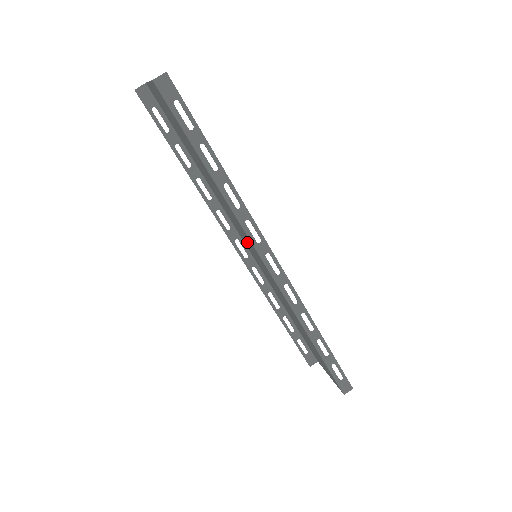
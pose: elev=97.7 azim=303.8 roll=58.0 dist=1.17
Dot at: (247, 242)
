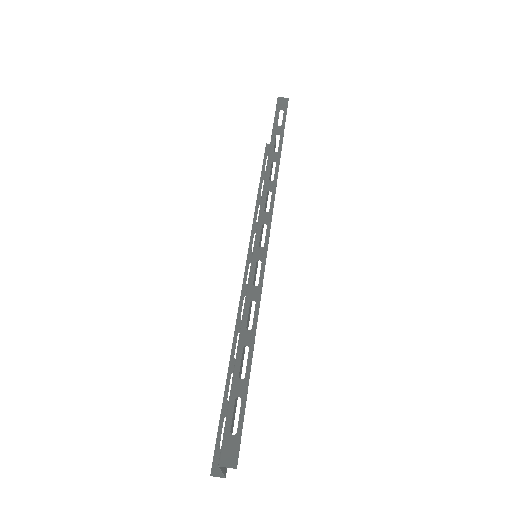
Dot at: occluded
